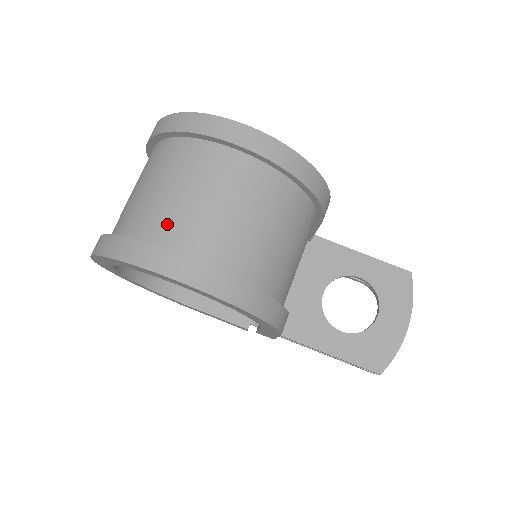
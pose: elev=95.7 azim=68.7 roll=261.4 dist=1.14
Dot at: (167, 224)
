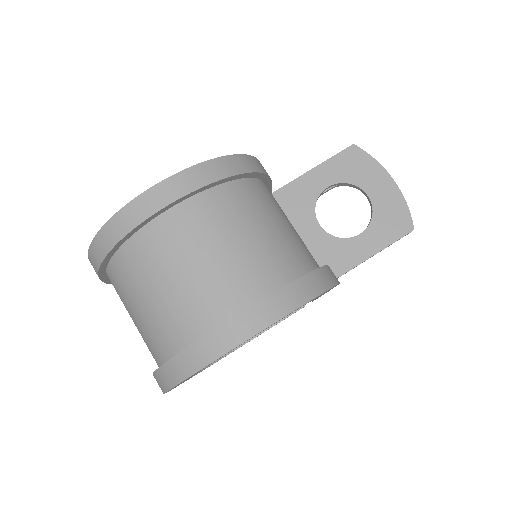
Dot at: (194, 311)
